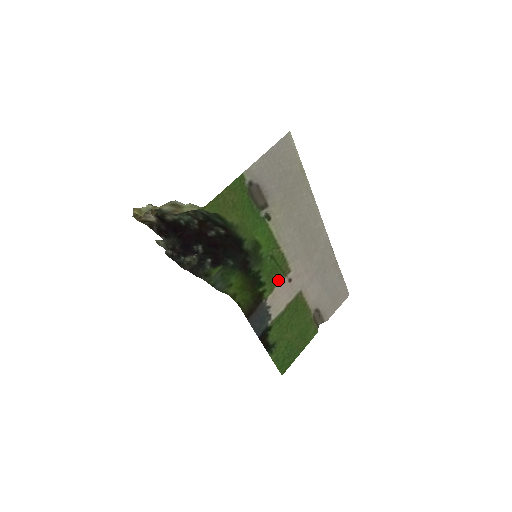
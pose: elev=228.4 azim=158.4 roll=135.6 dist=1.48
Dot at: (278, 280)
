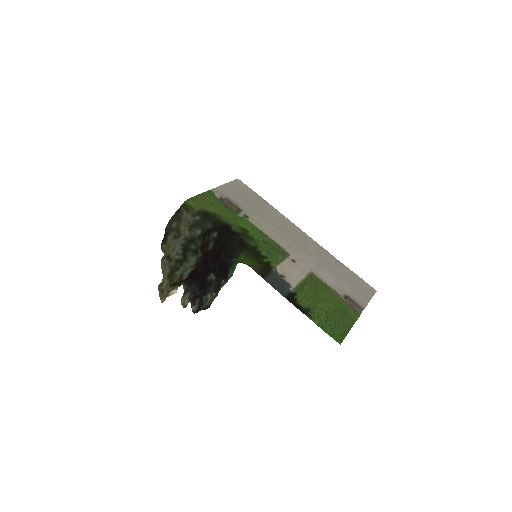
Dot at: (280, 259)
